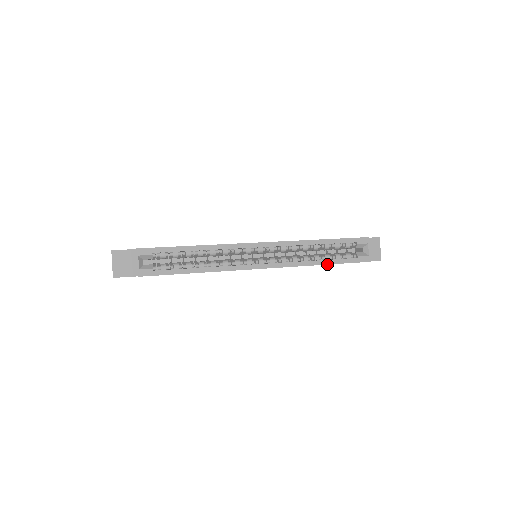
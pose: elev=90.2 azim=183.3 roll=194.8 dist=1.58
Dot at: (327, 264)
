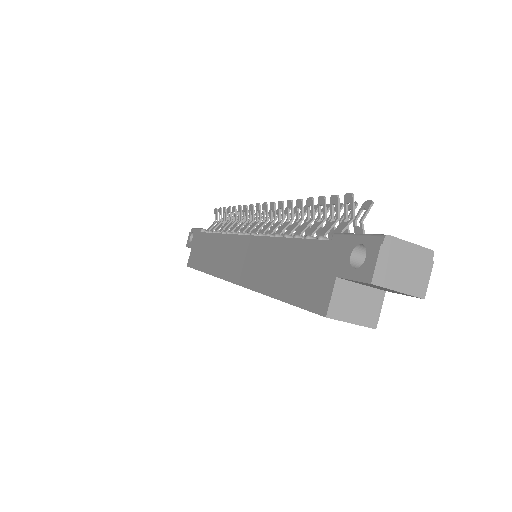
Dot at: occluded
